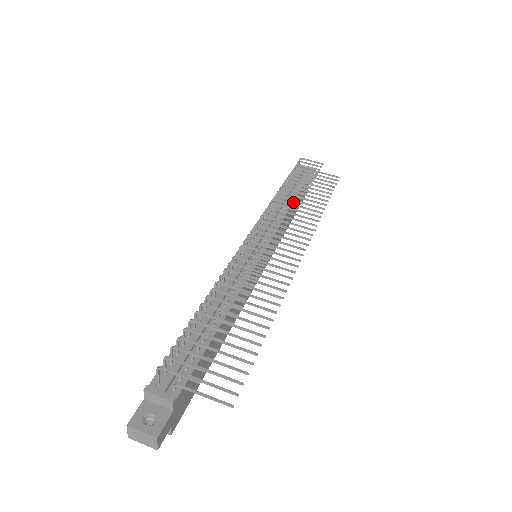
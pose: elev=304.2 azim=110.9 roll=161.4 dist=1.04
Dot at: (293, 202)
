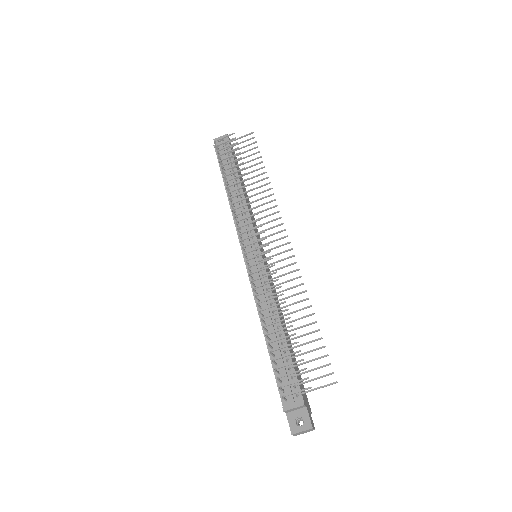
Dot at: occluded
